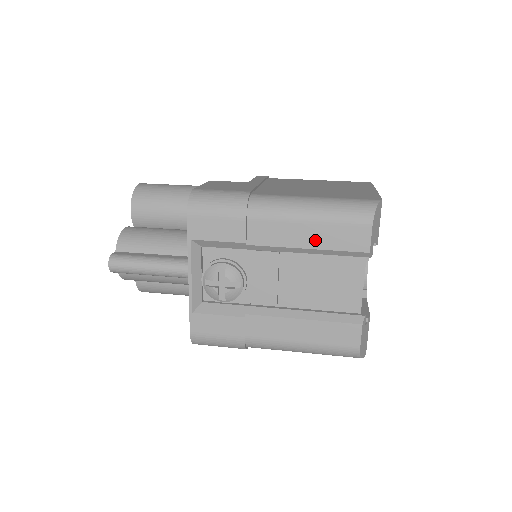
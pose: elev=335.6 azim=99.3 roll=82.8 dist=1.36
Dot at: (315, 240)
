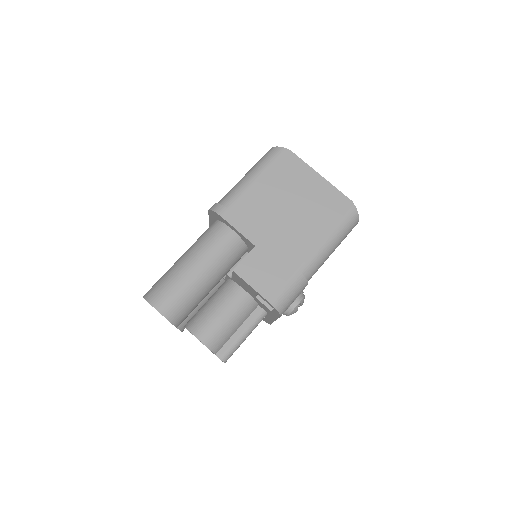
Dot at: occluded
